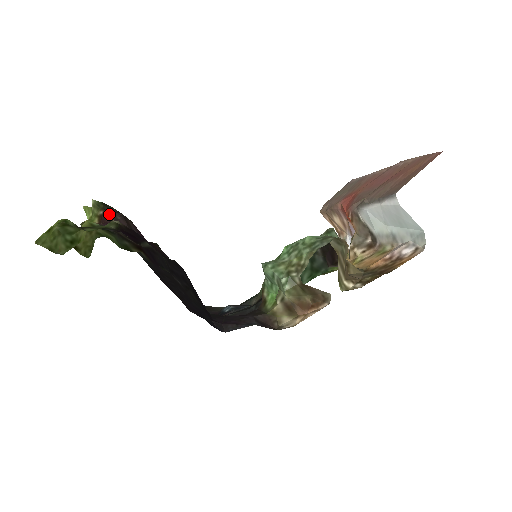
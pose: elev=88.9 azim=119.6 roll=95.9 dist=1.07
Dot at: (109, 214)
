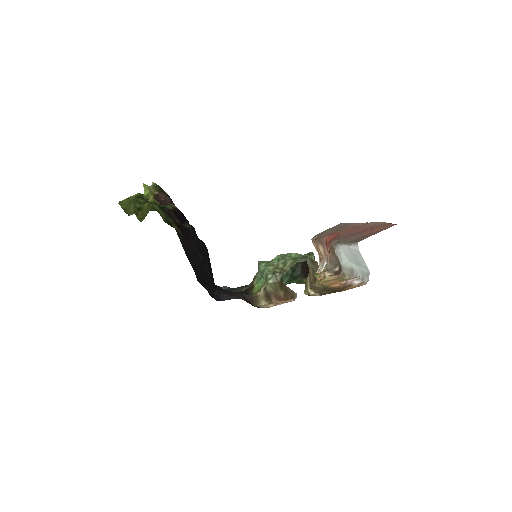
Dot at: (162, 196)
